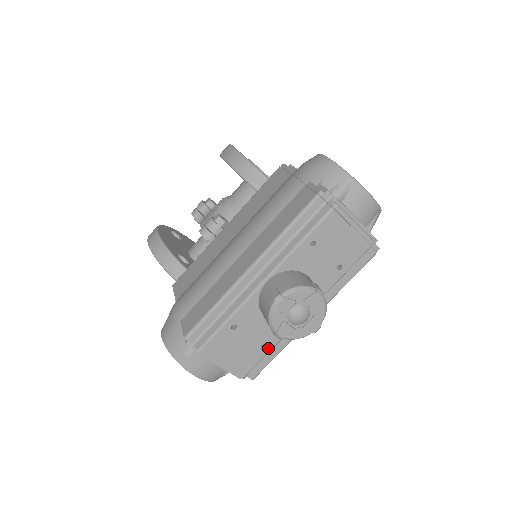
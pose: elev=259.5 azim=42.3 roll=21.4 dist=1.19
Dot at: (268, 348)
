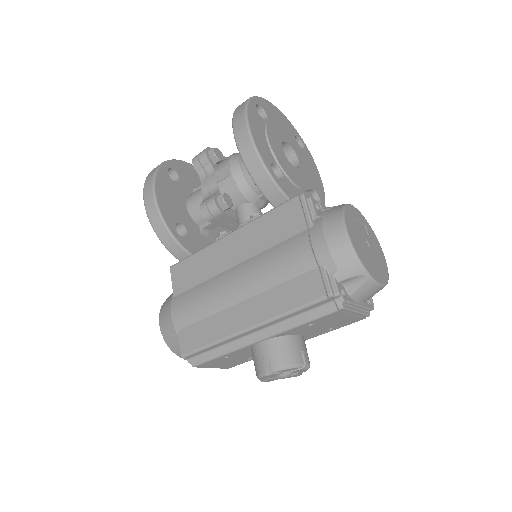
Dot at: occluded
